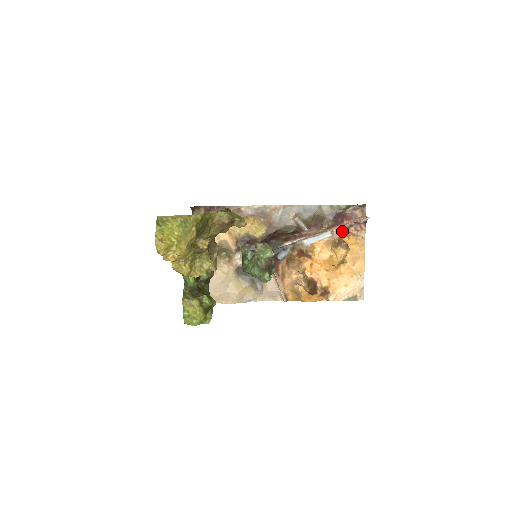
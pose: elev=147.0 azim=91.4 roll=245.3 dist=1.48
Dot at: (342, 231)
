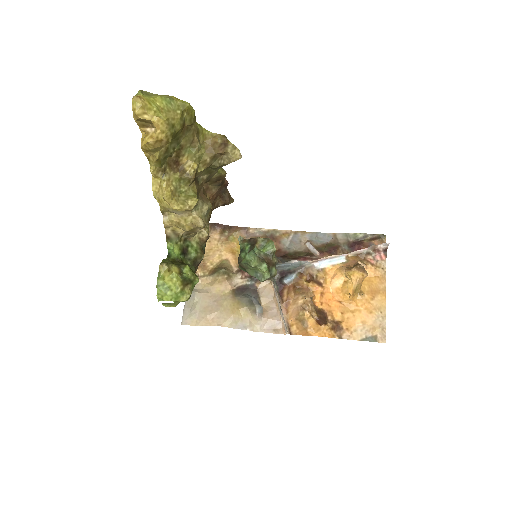
Dot at: (358, 257)
